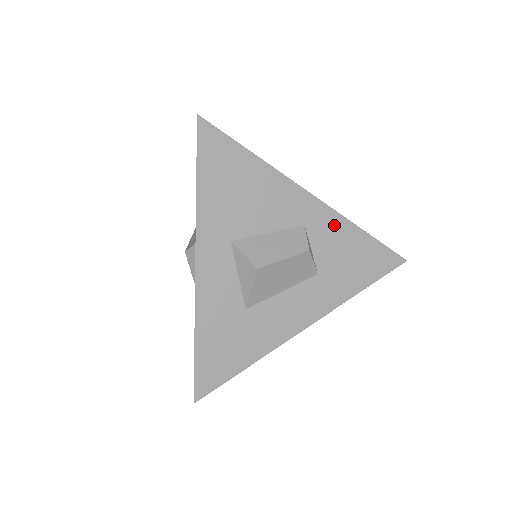
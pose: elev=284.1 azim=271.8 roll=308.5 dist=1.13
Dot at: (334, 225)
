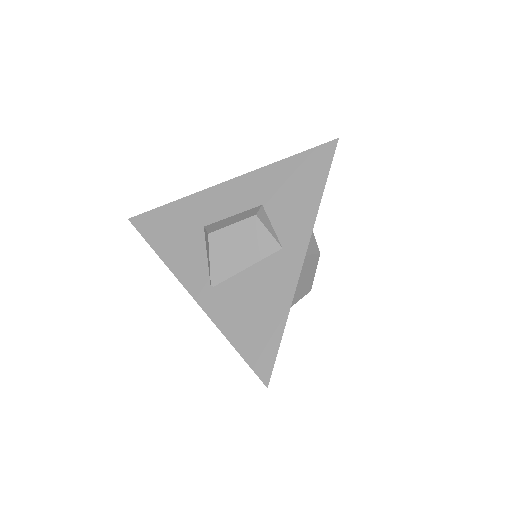
Dot at: occluded
